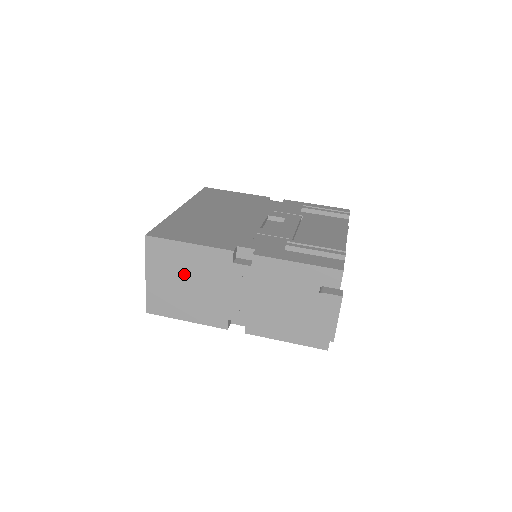
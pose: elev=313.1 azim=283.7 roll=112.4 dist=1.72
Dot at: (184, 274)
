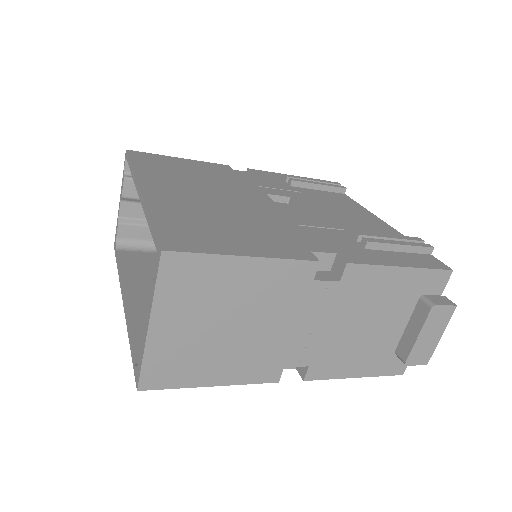
Dot at: (226, 311)
